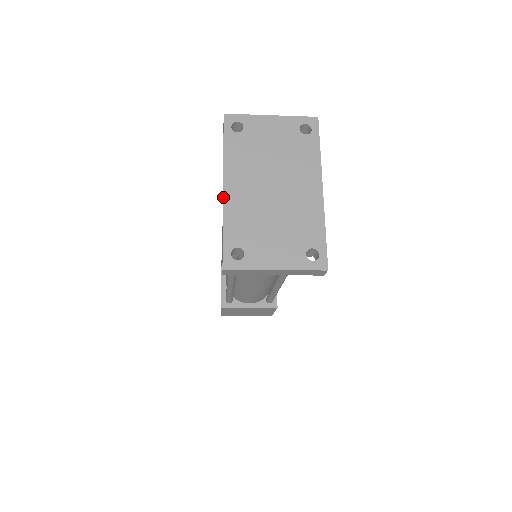
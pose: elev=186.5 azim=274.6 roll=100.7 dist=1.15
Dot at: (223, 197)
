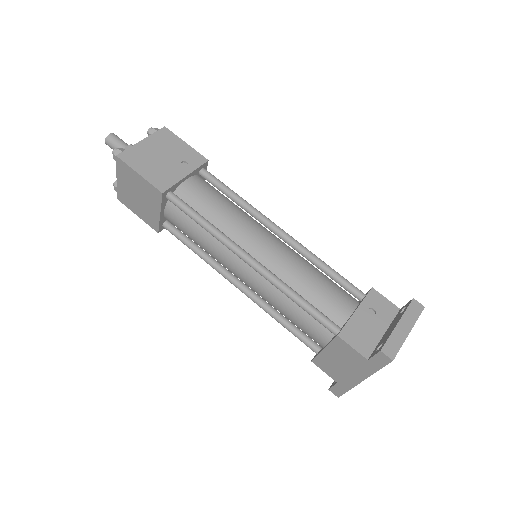
Dot at: occluded
